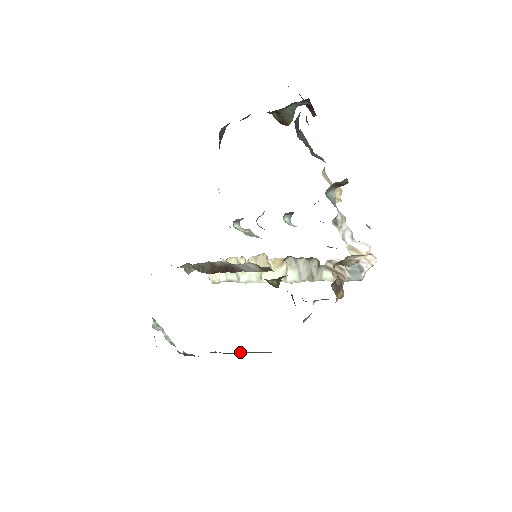
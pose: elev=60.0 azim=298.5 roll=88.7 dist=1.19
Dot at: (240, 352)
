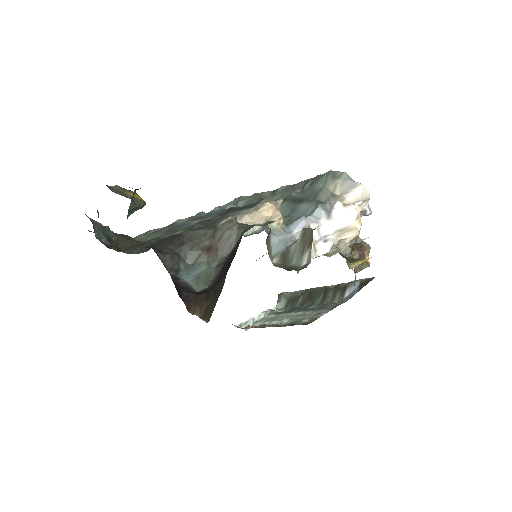
Dot at: (323, 304)
